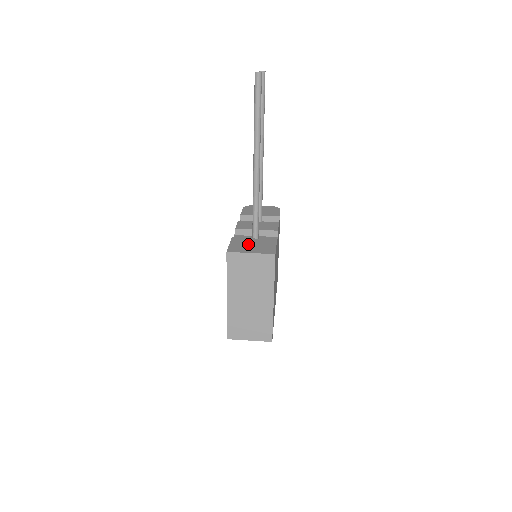
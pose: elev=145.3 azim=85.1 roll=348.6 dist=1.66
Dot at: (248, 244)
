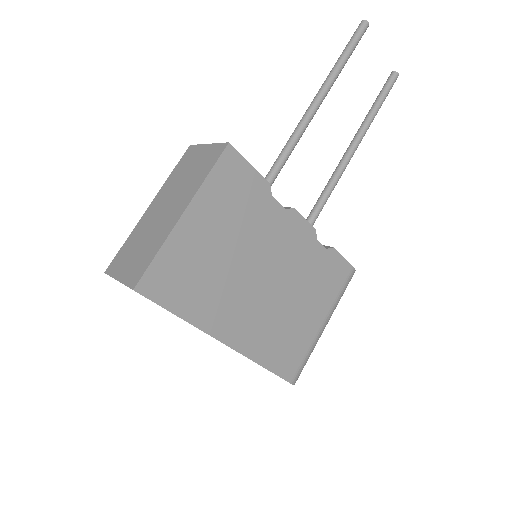
Dot at: occluded
